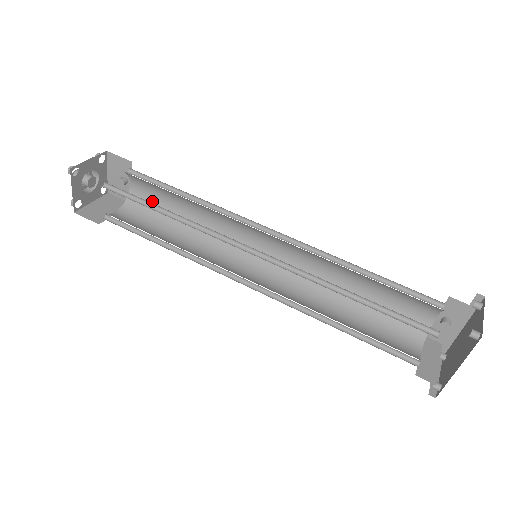
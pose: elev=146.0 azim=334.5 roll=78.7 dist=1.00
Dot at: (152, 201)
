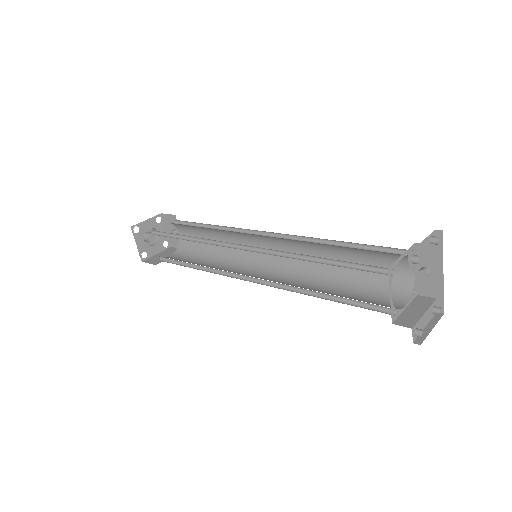
Dot at: occluded
